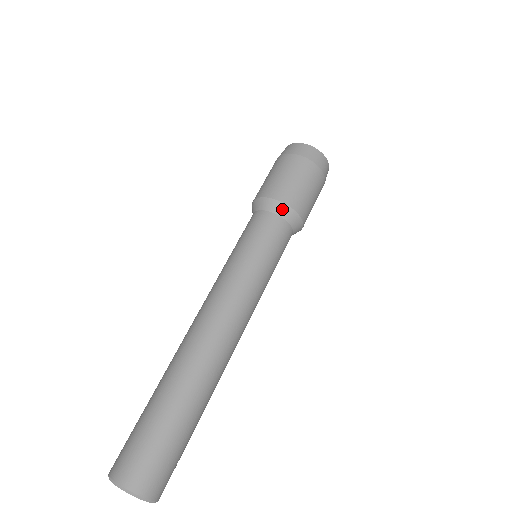
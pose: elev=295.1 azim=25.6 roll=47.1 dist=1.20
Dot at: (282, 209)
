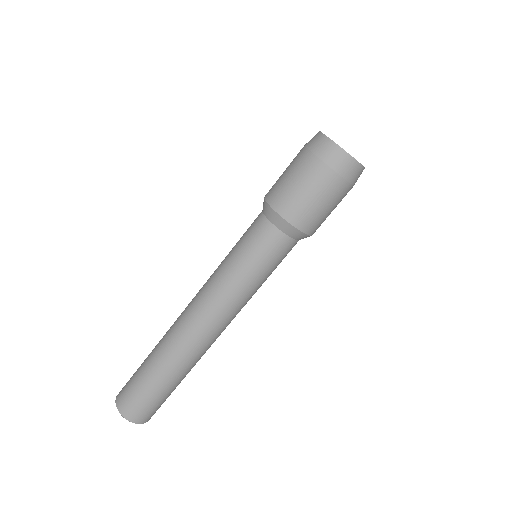
Dot at: occluded
